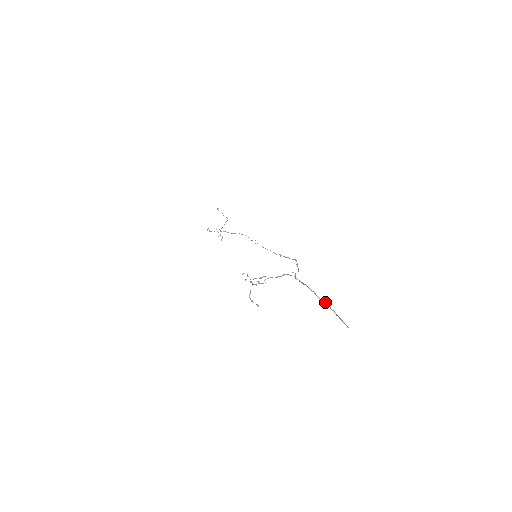
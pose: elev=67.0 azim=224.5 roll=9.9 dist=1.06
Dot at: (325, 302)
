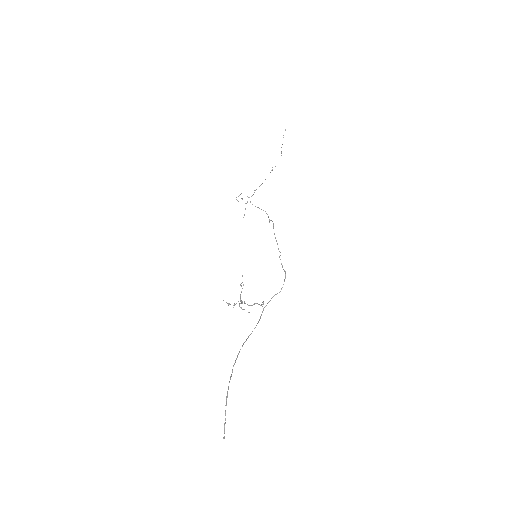
Dot at: (227, 394)
